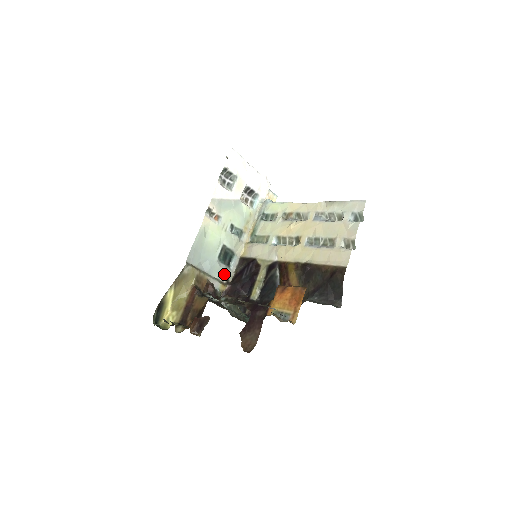
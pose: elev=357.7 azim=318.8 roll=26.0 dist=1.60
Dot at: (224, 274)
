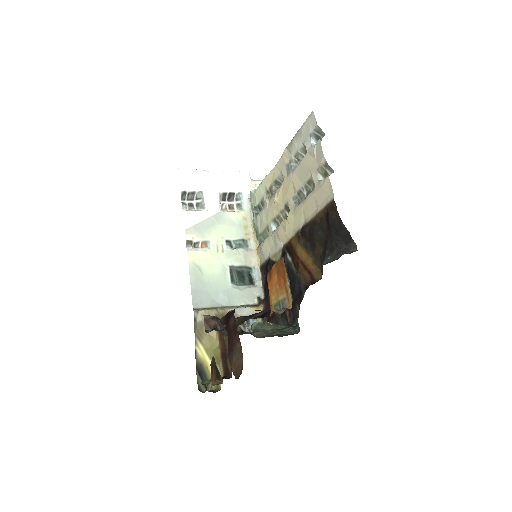
Dot at: (251, 295)
